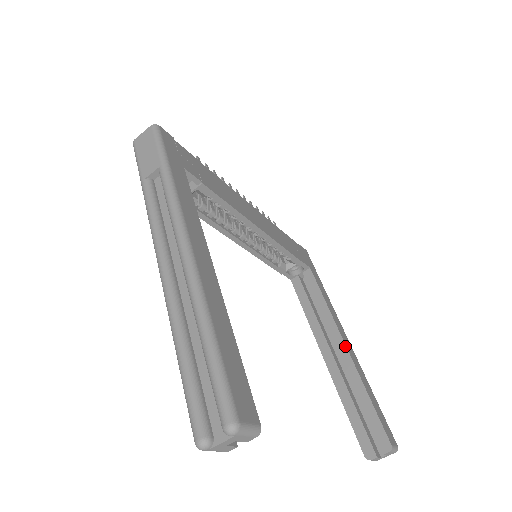
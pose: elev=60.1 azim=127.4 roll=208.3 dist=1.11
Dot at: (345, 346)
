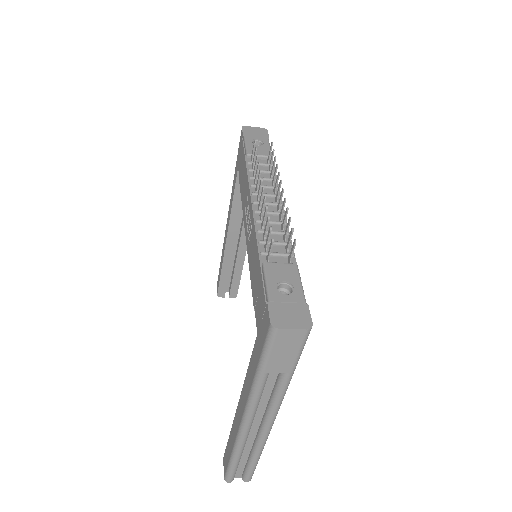
Dot at: occluded
